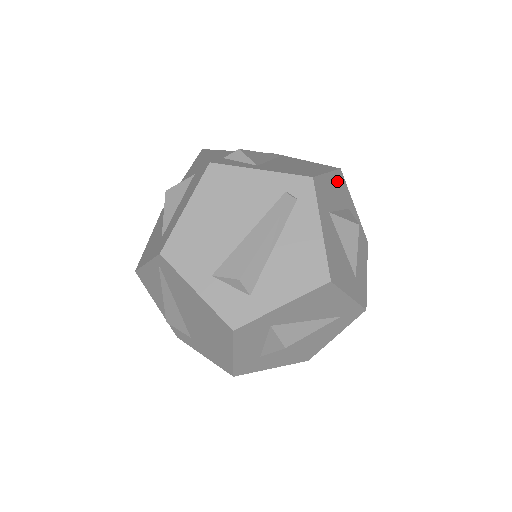
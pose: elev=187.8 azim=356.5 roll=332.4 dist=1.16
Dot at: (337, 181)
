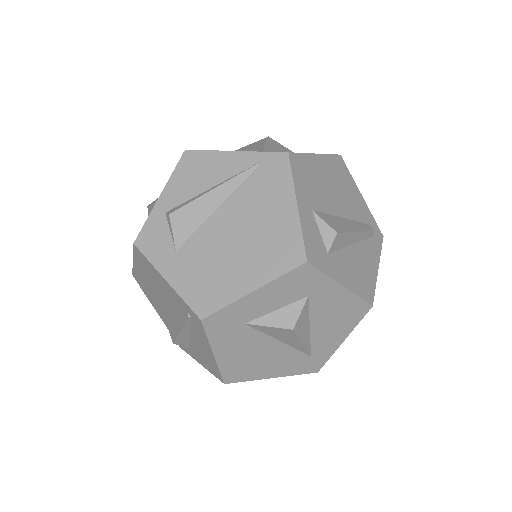
Dot at: occluded
